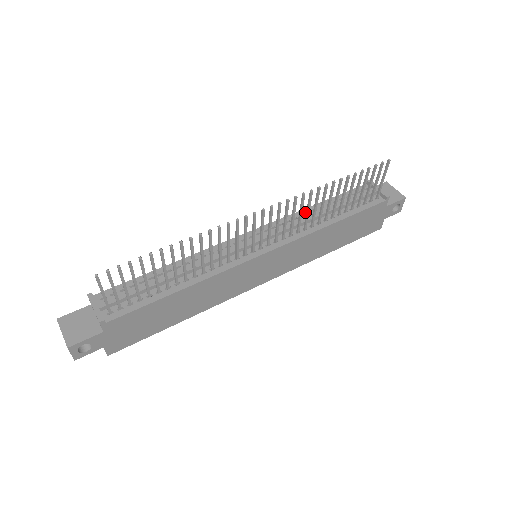
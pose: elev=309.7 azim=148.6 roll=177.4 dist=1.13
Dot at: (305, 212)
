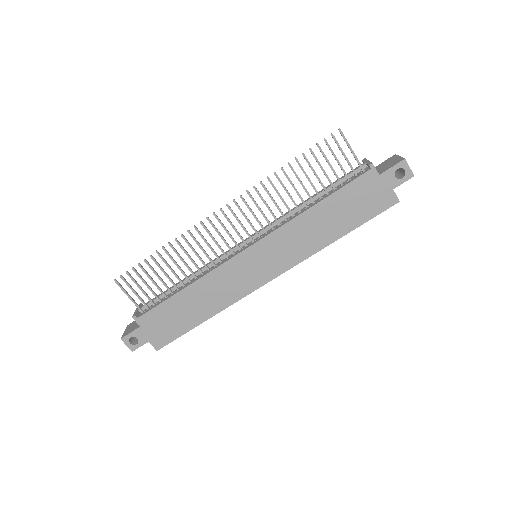
Dot at: occluded
